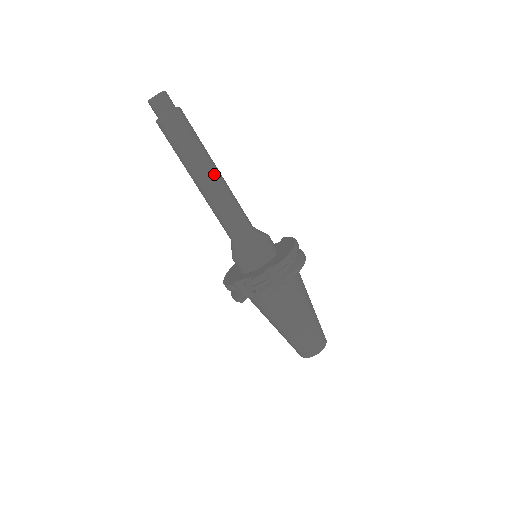
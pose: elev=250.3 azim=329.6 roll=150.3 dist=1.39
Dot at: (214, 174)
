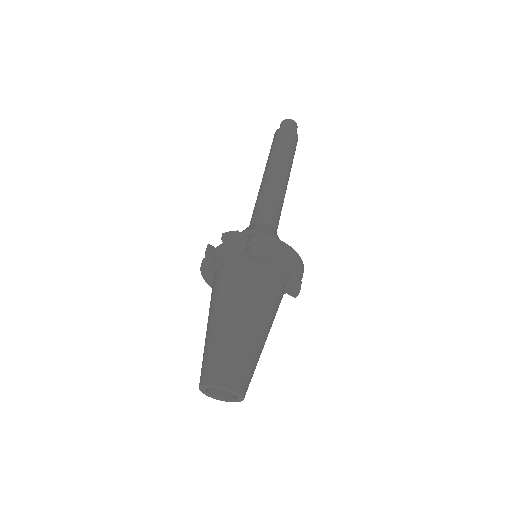
Dot at: (280, 173)
